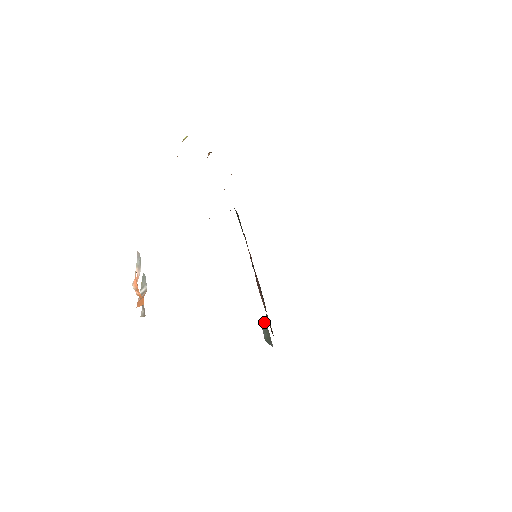
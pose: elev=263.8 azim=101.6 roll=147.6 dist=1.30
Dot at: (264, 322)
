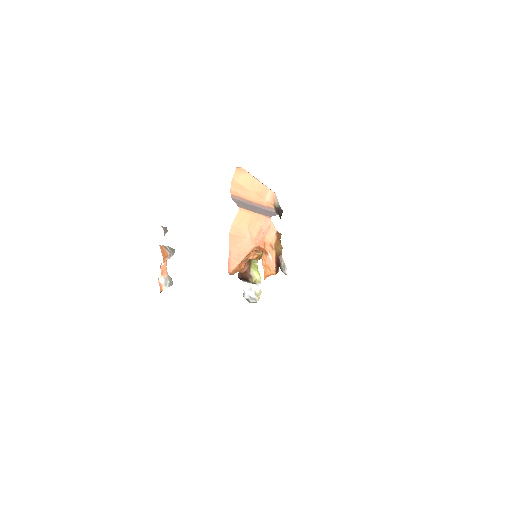
Dot at: occluded
